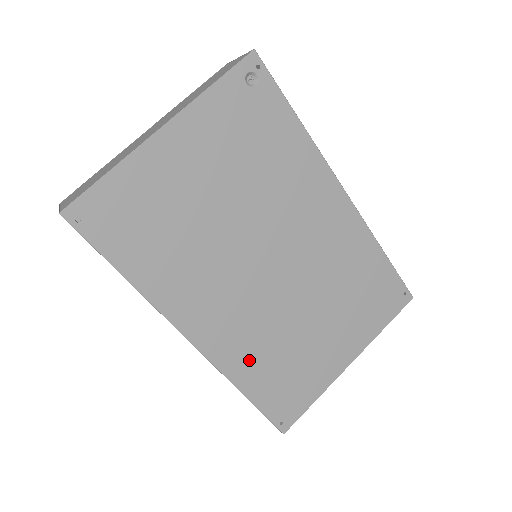
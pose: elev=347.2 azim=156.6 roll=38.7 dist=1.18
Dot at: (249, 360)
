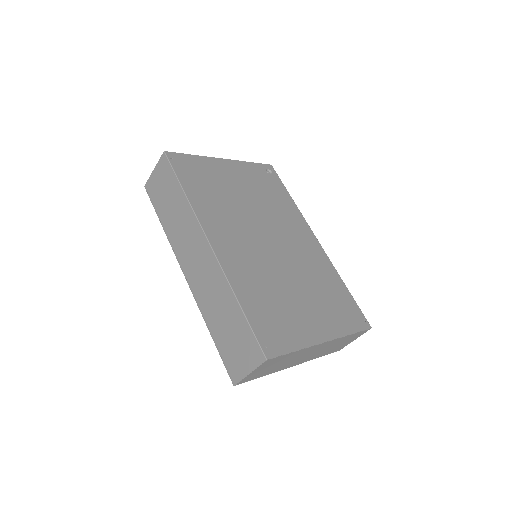
Dot at: (247, 282)
